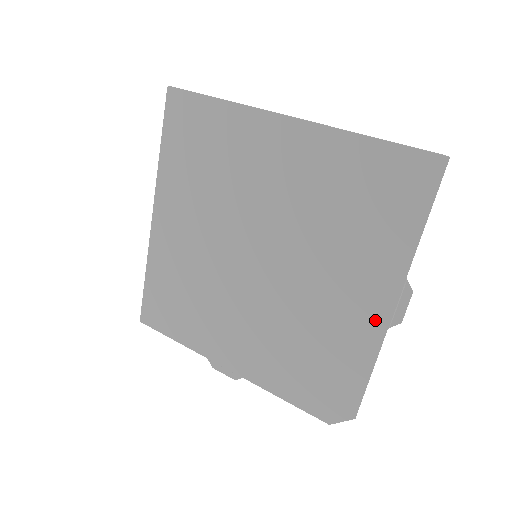
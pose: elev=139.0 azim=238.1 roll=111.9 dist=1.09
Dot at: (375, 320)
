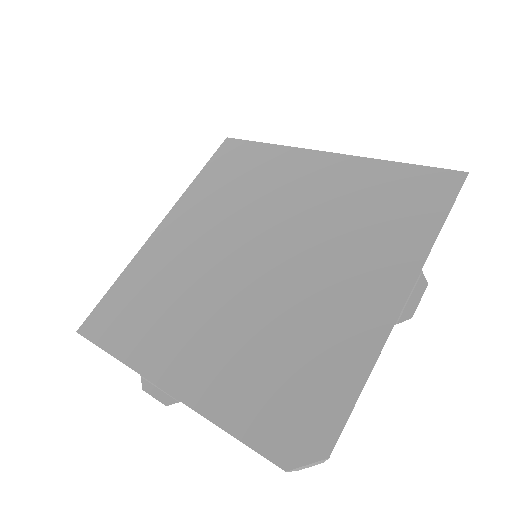
Dot at: (380, 315)
